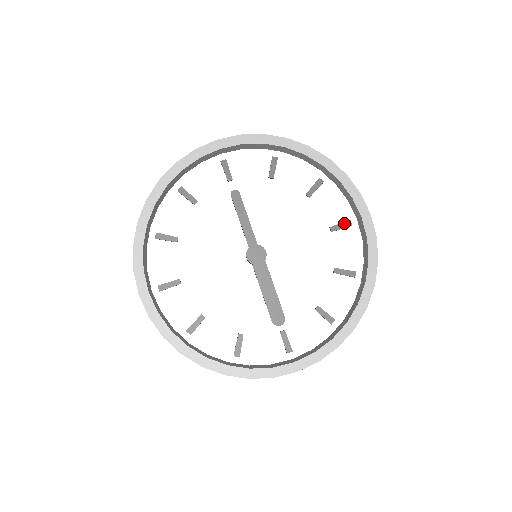
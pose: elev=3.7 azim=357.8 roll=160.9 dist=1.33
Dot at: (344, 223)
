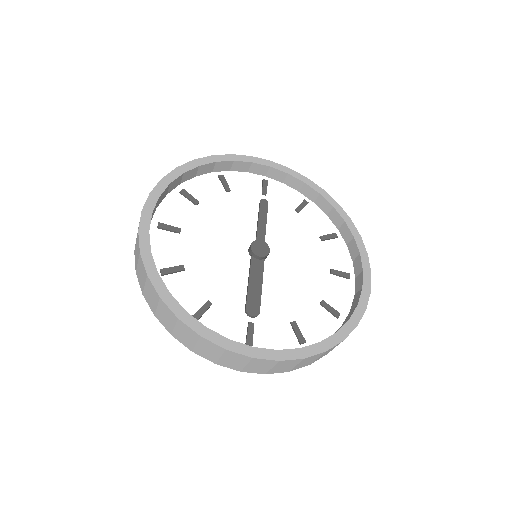
Dot at: (344, 273)
